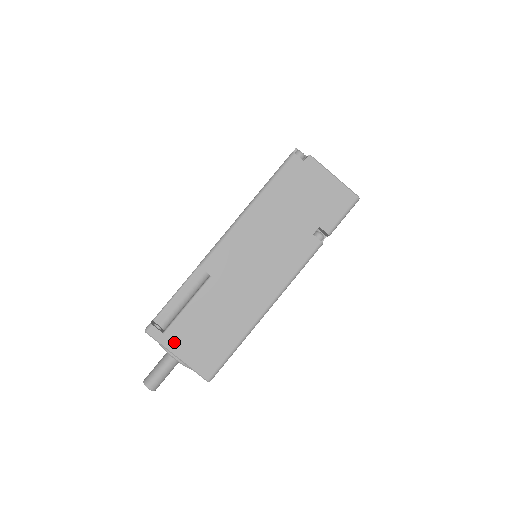
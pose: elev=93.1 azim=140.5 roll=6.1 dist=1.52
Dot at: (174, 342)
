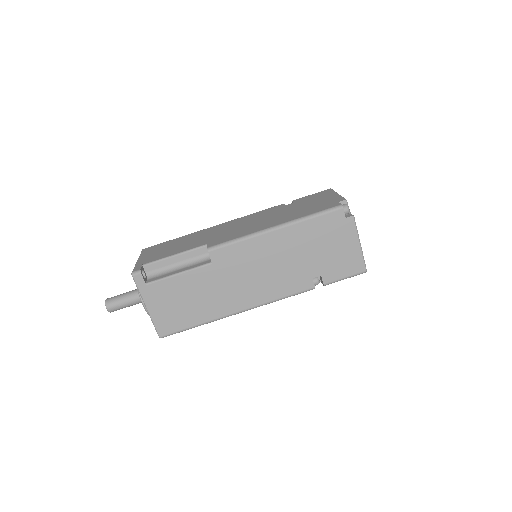
Dot at: (151, 295)
